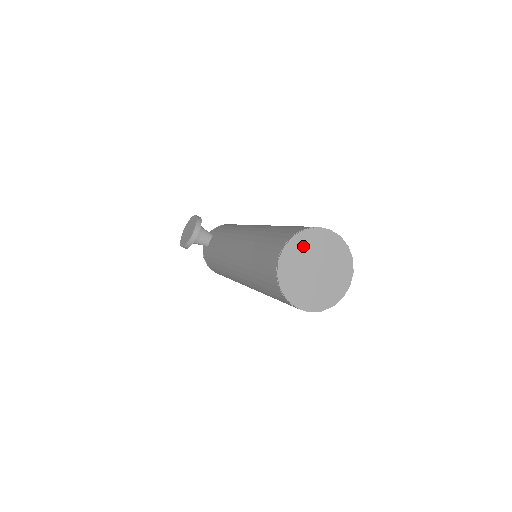
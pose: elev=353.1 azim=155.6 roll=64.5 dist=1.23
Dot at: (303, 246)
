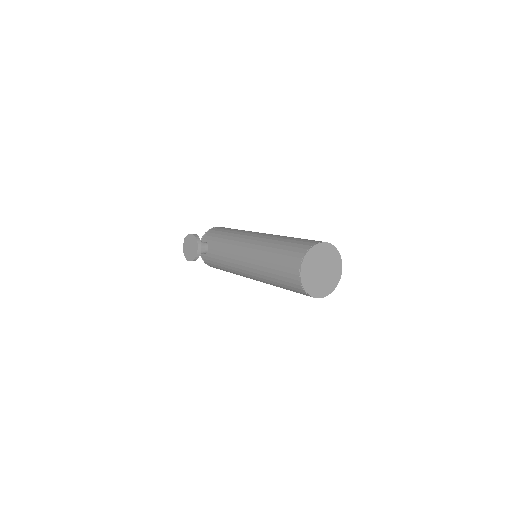
Dot at: (311, 260)
